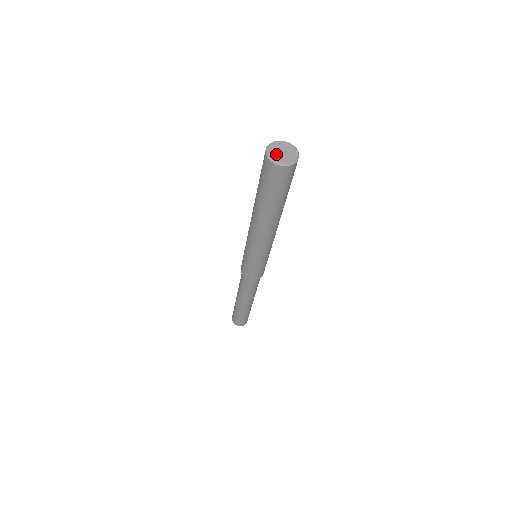
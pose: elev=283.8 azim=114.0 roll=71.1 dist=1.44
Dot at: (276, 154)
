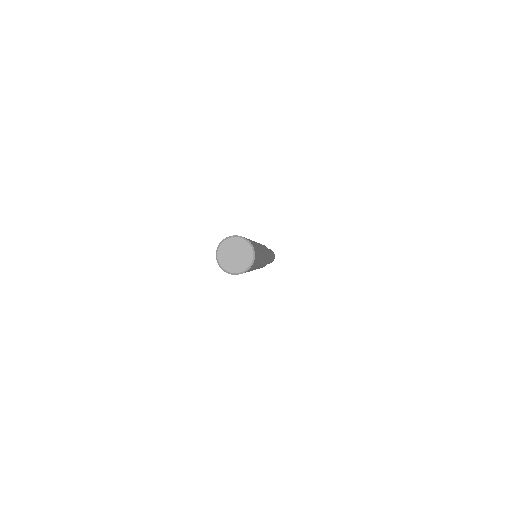
Dot at: (228, 261)
